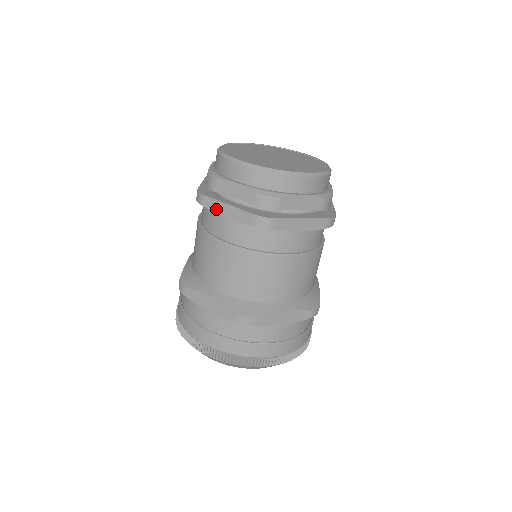
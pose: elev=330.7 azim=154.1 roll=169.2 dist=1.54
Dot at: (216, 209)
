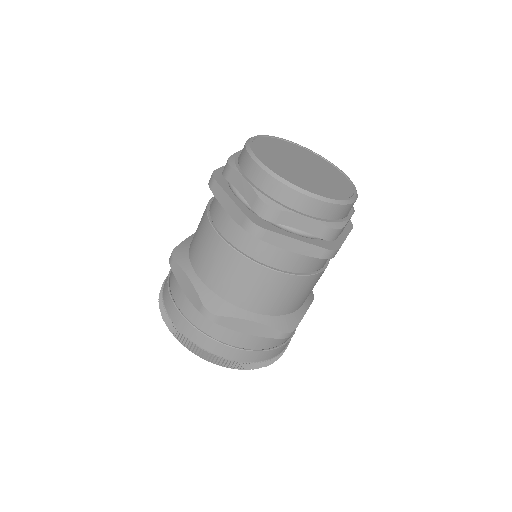
Dot at: (219, 197)
